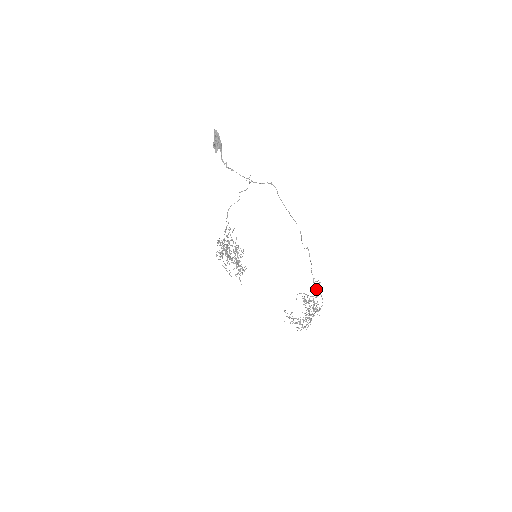
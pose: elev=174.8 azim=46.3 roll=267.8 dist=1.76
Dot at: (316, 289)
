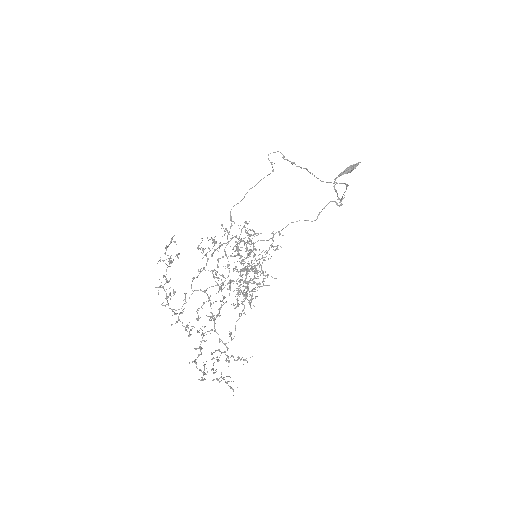
Dot at: occluded
